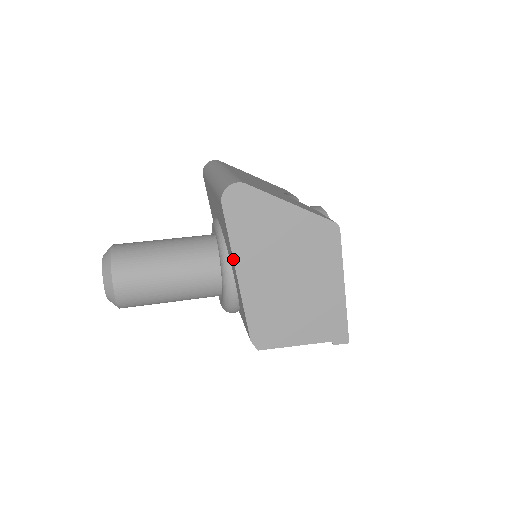
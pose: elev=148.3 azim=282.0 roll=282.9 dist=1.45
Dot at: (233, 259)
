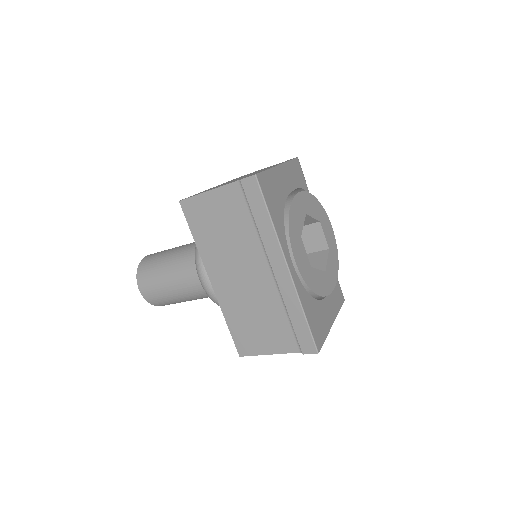
Dot at: occluded
